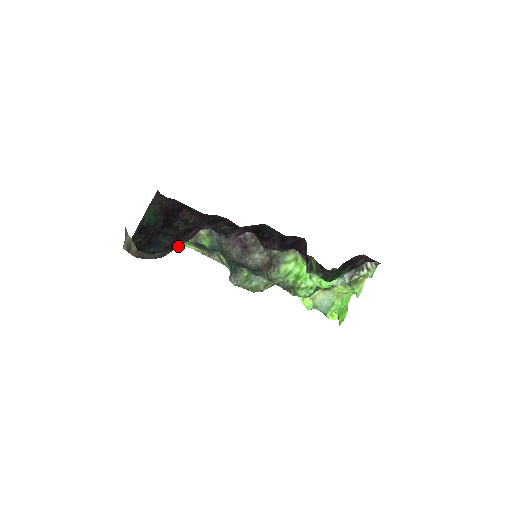
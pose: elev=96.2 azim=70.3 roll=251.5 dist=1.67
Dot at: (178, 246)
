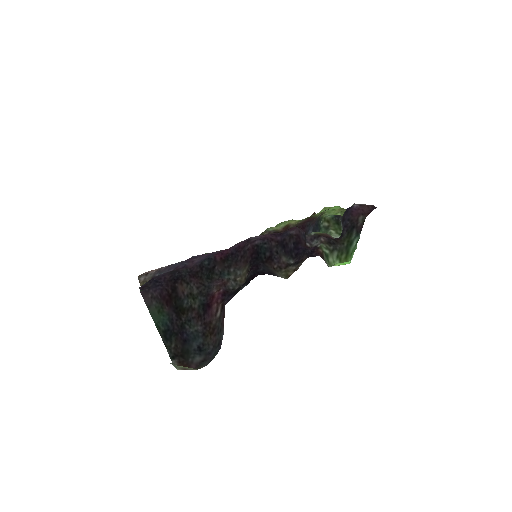
Dot at: (222, 338)
